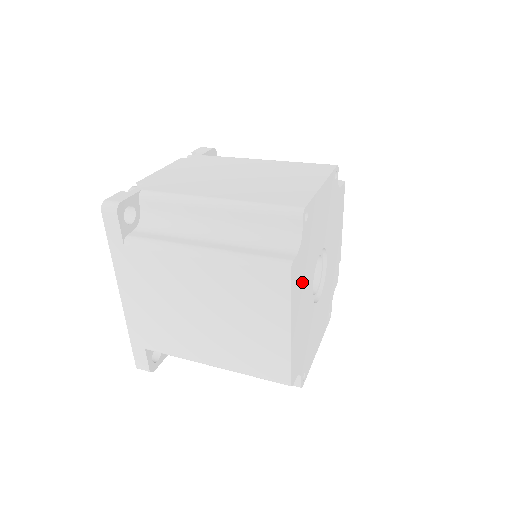
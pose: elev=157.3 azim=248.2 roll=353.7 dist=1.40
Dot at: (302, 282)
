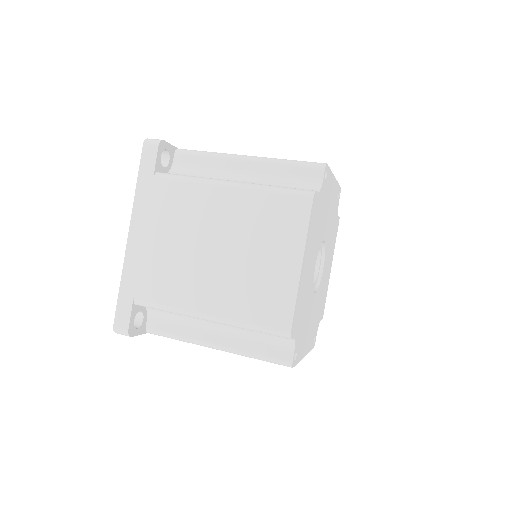
Dot at: (314, 234)
